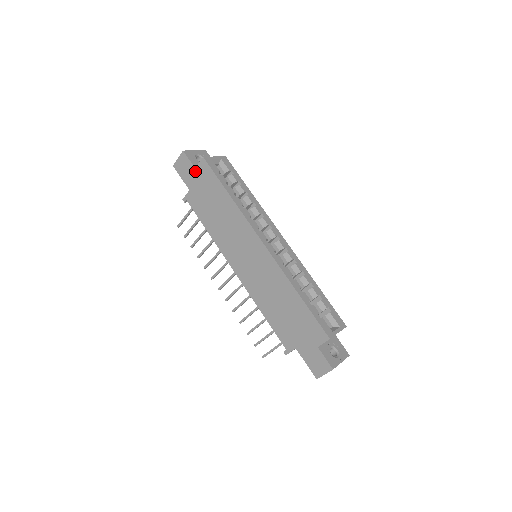
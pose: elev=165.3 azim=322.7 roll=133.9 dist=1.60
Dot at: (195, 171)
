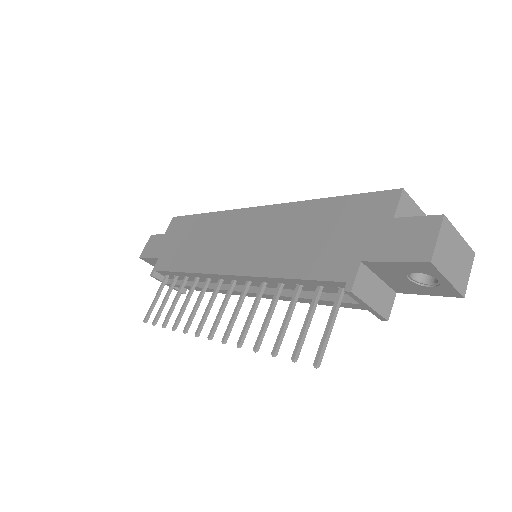
Dot at: (164, 236)
